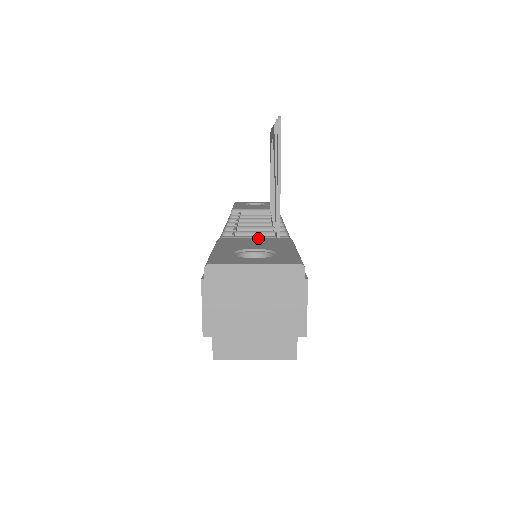
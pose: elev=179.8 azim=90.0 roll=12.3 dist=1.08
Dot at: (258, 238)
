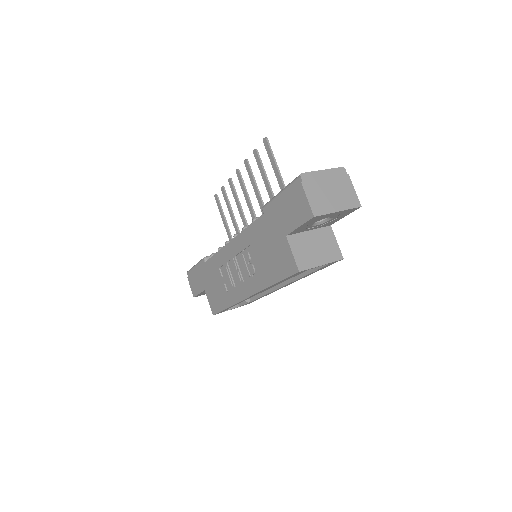
Dot at: occluded
